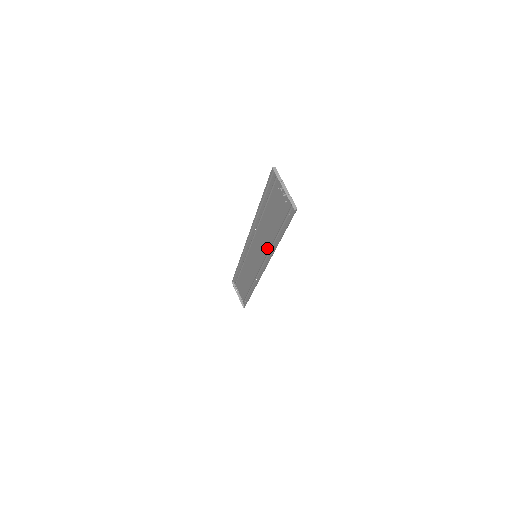
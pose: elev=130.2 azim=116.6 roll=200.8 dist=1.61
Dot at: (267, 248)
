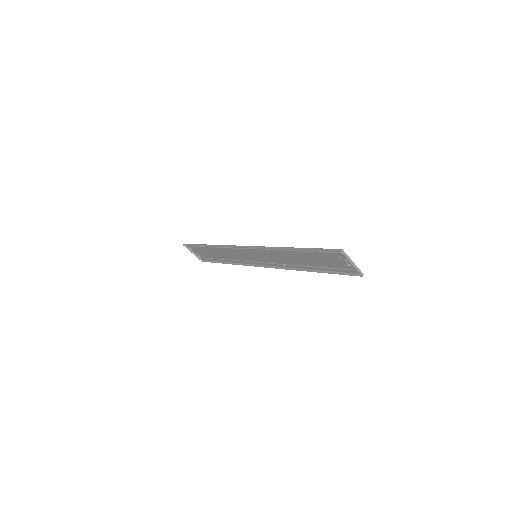
Dot at: (285, 263)
